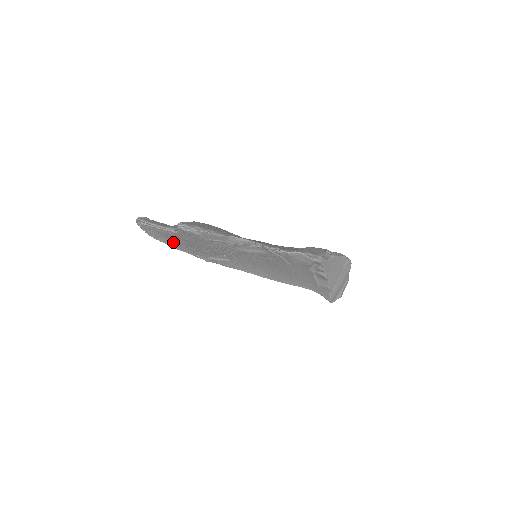
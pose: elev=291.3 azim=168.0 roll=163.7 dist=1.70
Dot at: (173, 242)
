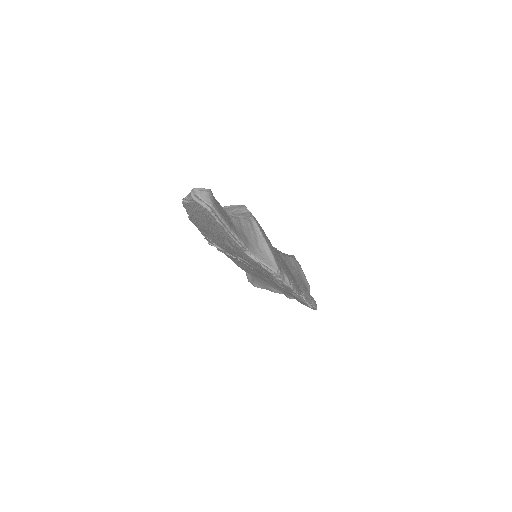
Dot at: (209, 229)
